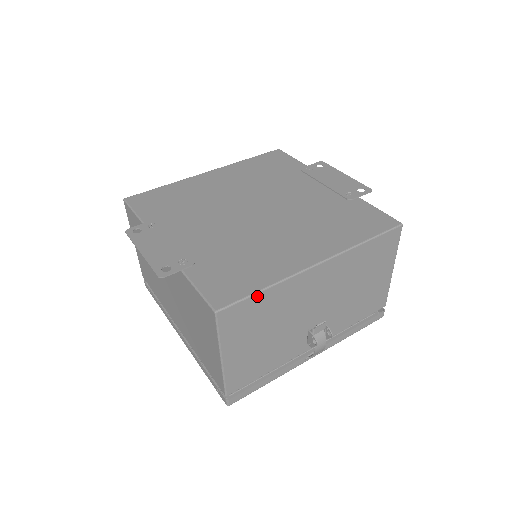
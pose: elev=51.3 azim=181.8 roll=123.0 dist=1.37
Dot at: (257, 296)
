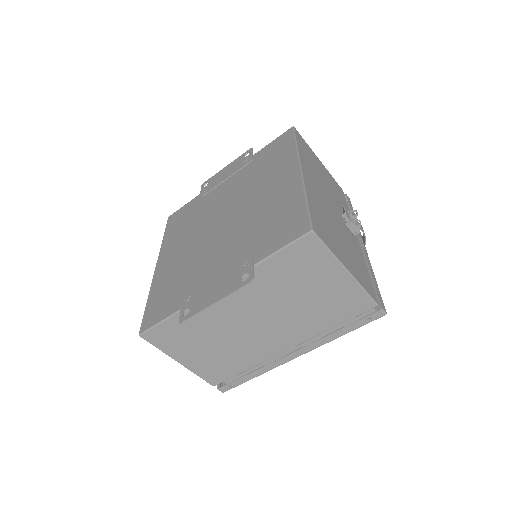
Dot at: (310, 207)
